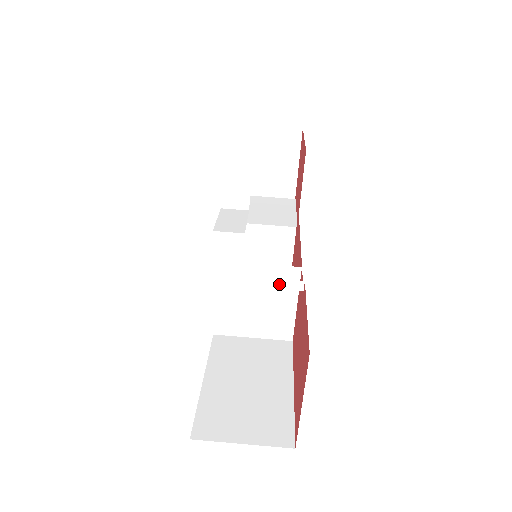
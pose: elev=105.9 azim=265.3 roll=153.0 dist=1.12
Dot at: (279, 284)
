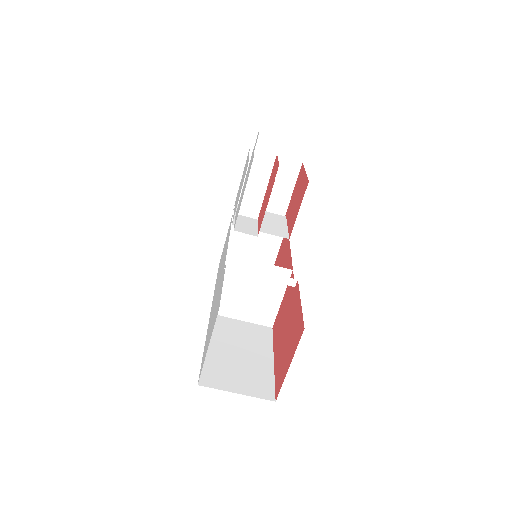
Dot at: (278, 279)
